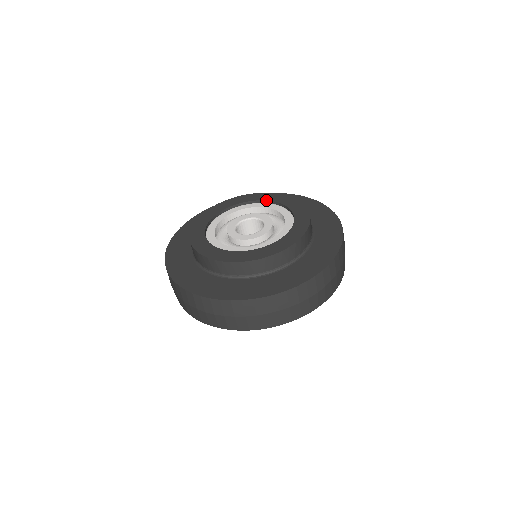
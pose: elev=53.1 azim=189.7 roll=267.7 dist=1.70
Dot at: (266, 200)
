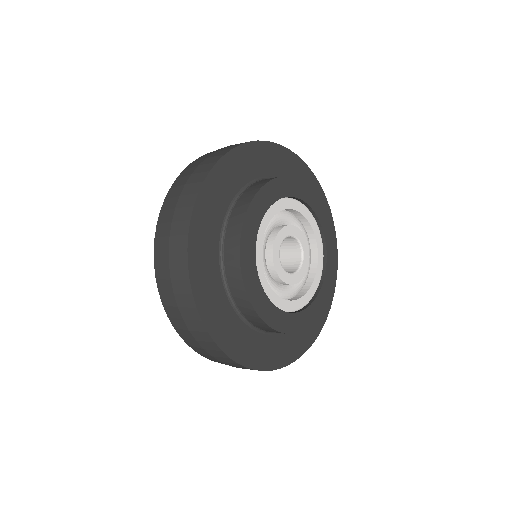
Dot at: (326, 239)
